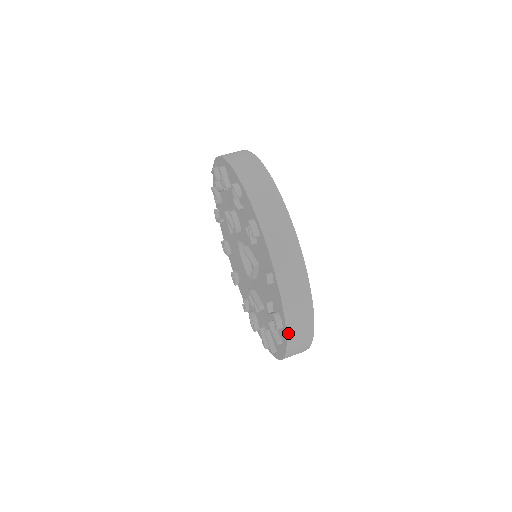
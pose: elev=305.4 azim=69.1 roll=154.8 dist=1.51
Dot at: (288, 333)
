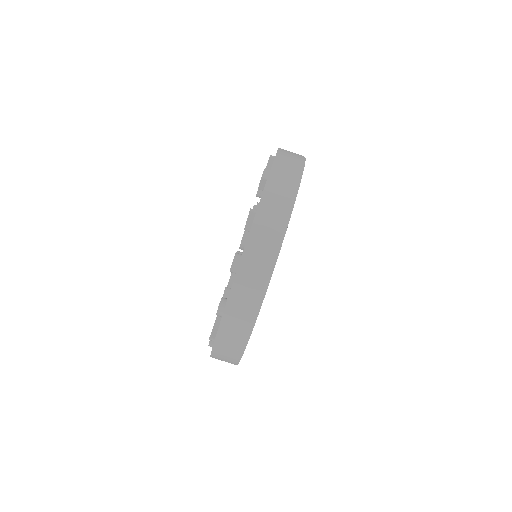
Dot at: occluded
